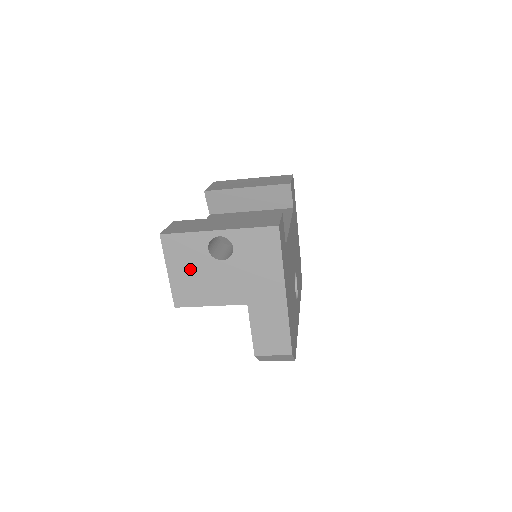
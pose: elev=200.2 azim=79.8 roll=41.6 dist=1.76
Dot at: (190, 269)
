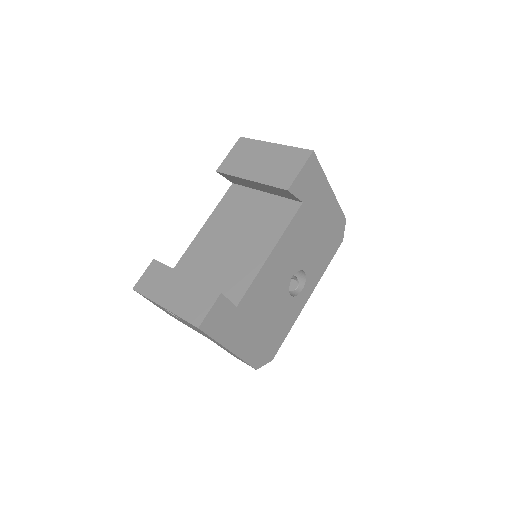
Dot at: (164, 310)
